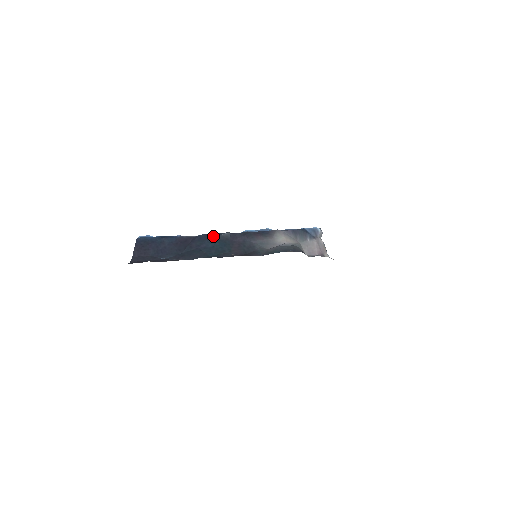
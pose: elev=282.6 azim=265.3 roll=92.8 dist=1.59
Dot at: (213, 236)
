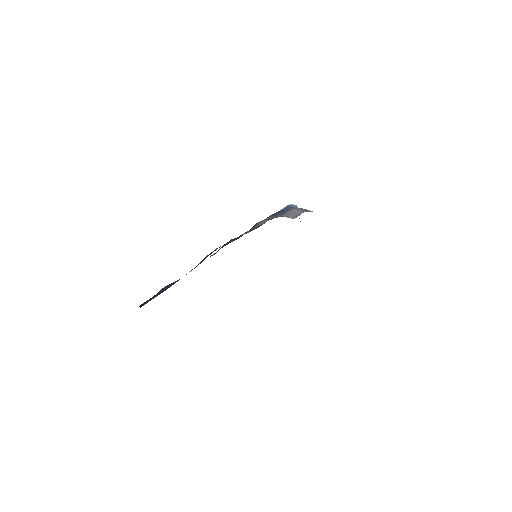
Dot at: occluded
